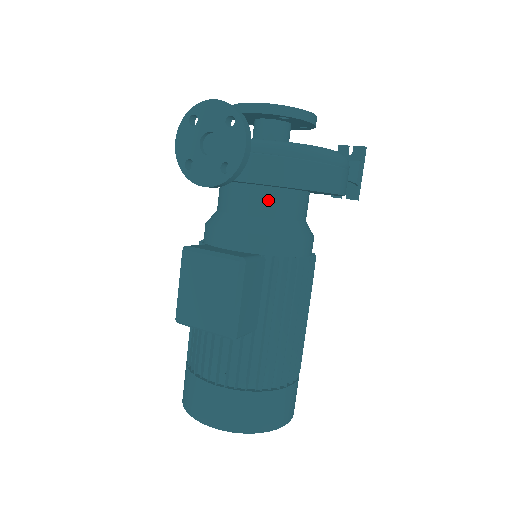
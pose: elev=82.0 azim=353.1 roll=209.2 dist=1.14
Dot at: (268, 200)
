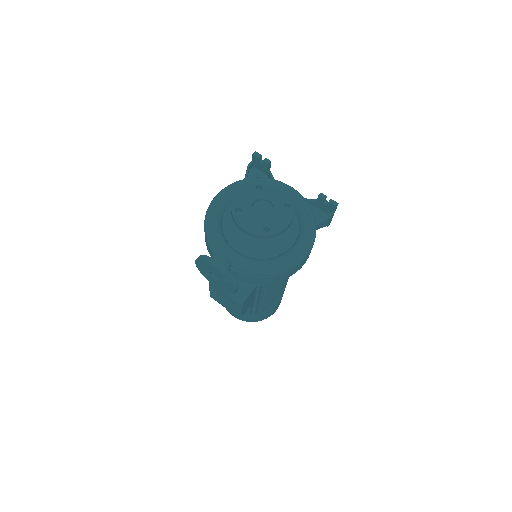
Dot at: occluded
